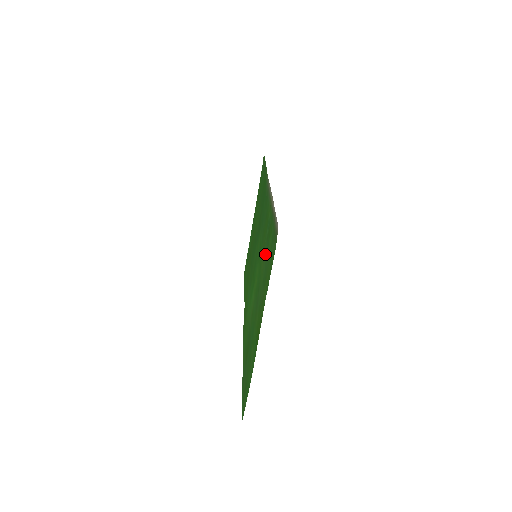
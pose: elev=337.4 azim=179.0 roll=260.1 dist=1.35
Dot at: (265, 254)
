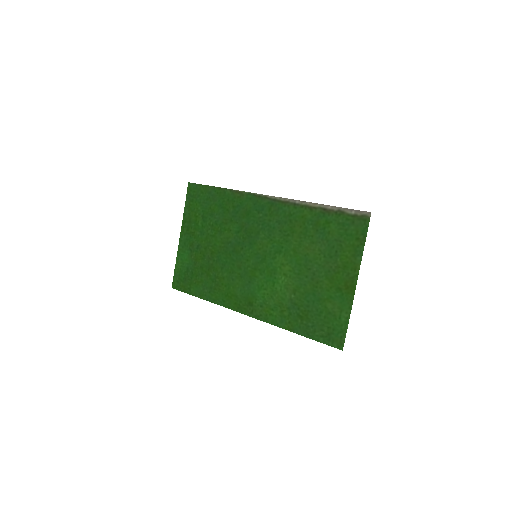
Dot at: (320, 240)
